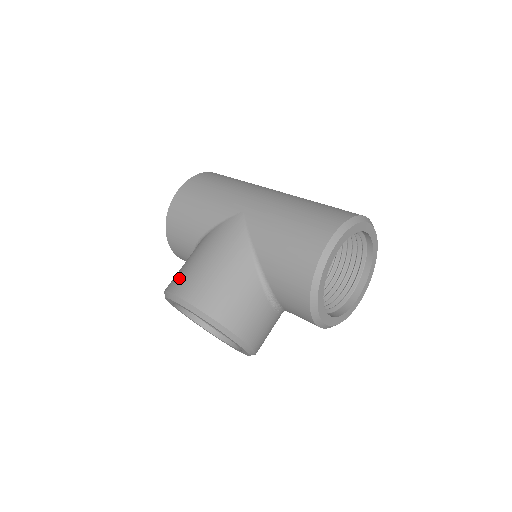
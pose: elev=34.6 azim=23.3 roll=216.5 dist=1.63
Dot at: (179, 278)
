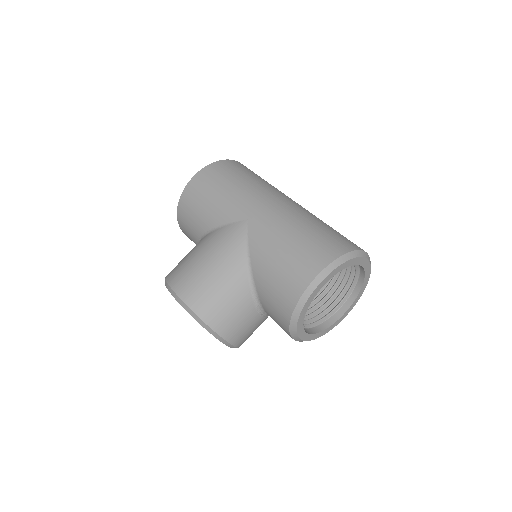
Dot at: (179, 272)
